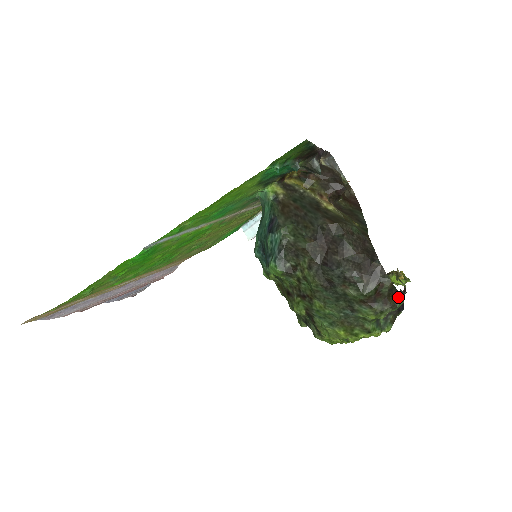
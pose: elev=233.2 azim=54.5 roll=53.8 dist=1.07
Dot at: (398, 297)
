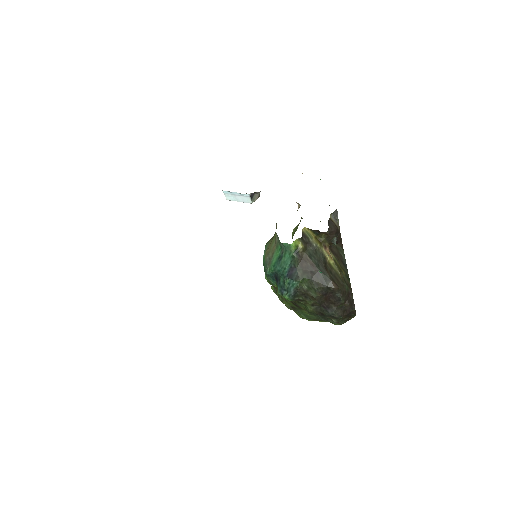
Dot at: occluded
